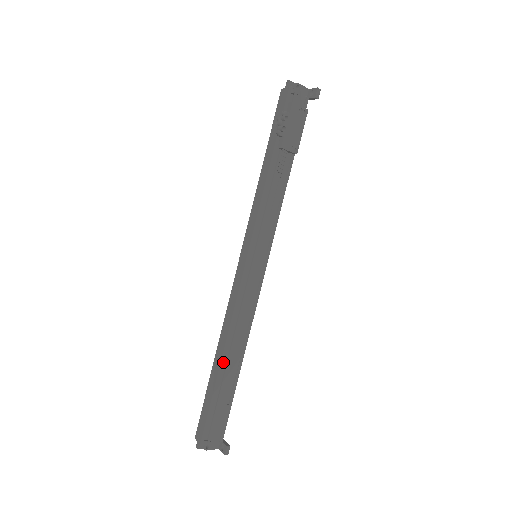
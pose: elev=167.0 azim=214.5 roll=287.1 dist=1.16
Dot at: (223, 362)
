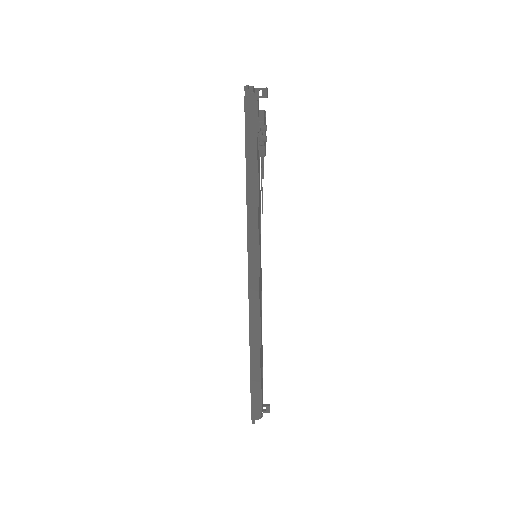
Dot at: (259, 352)
